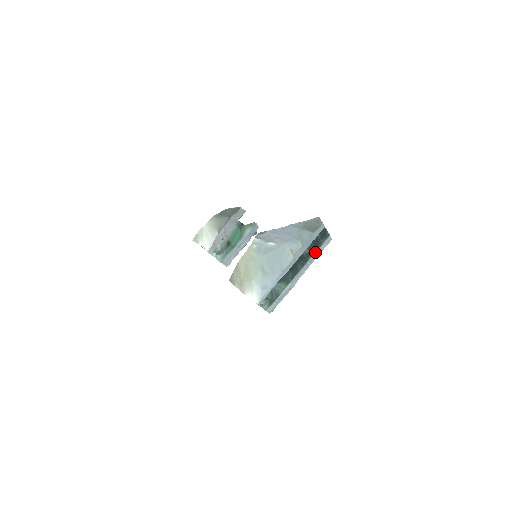
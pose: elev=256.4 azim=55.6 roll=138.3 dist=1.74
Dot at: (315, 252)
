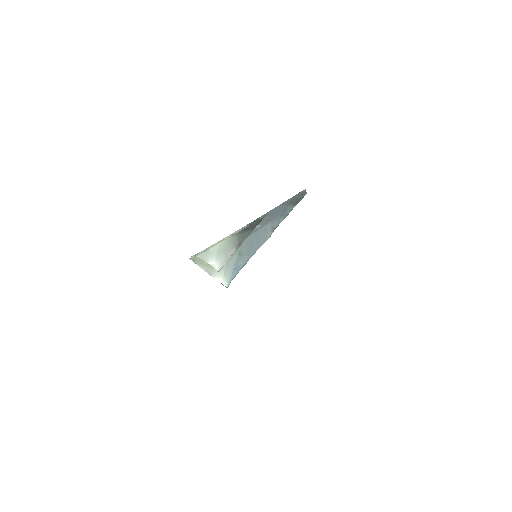
Dot at: occluded
